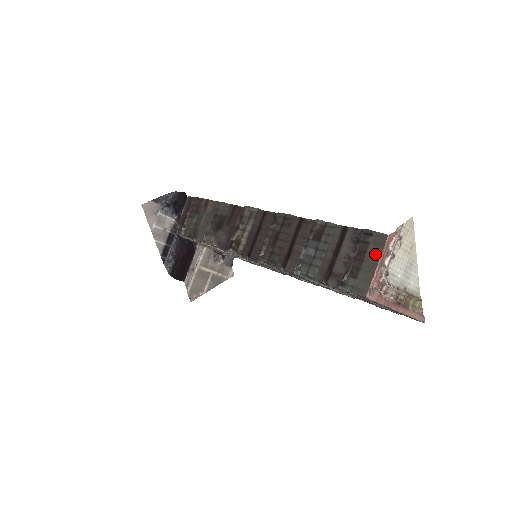
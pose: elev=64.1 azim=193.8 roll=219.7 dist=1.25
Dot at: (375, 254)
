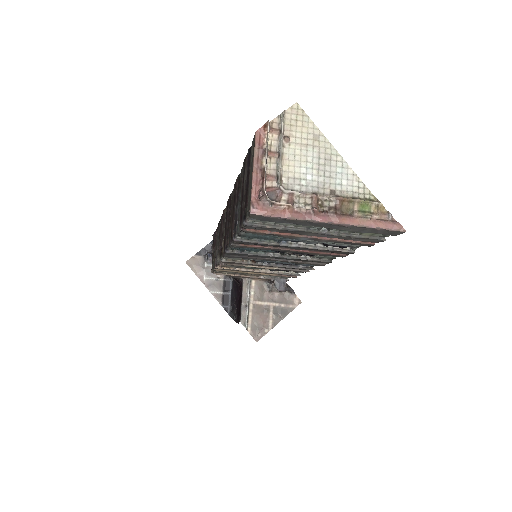
Dot at: (252, 162)
